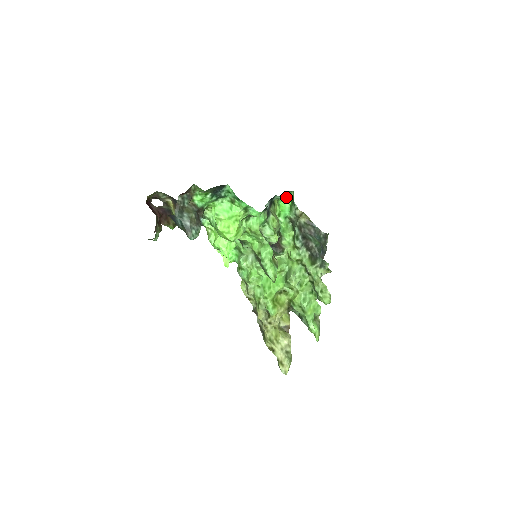
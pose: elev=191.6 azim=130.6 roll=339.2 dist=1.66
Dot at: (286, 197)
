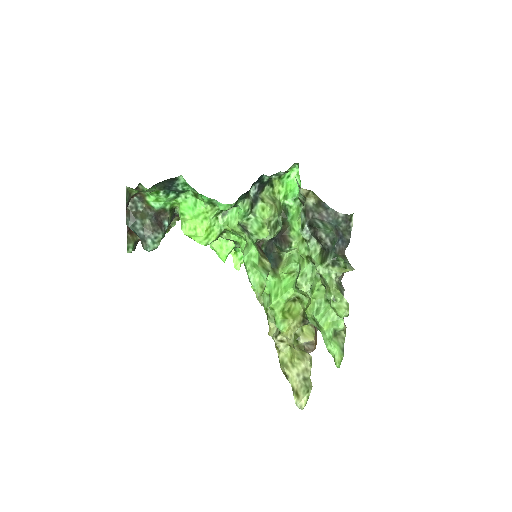
Dot at: (294, 172)
